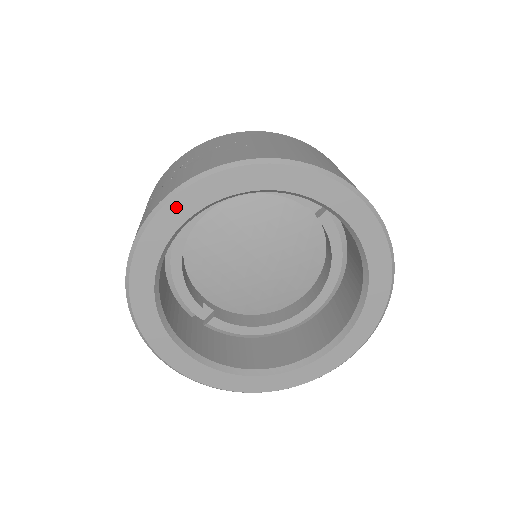
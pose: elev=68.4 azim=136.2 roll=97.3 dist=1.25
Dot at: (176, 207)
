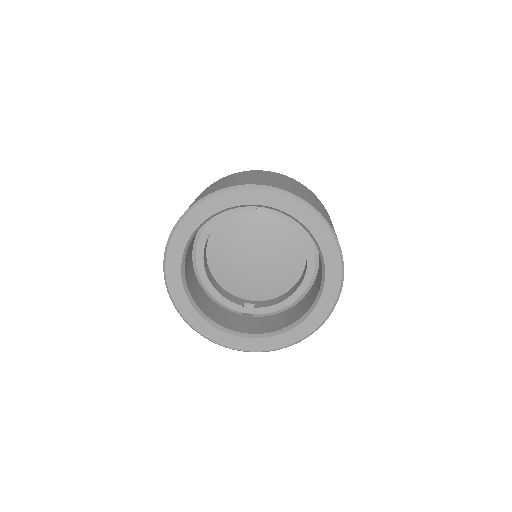
Dot at: (172, 256)
